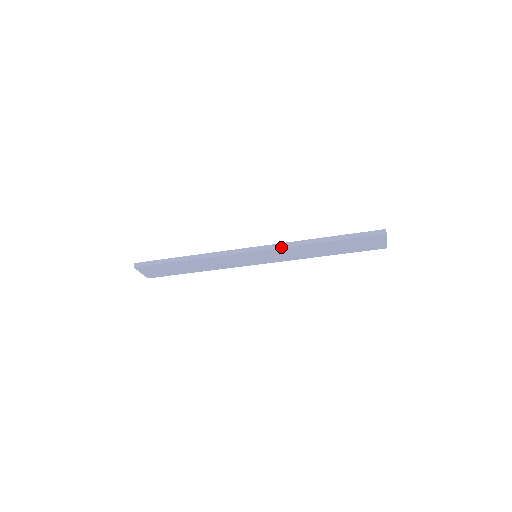
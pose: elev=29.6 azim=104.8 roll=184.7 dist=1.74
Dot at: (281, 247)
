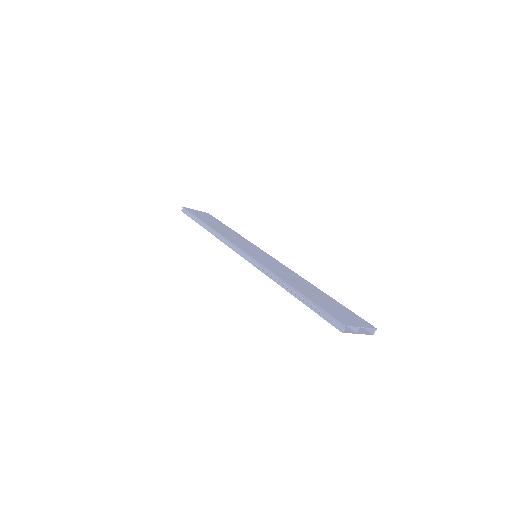
Dot at: (258, 269)
